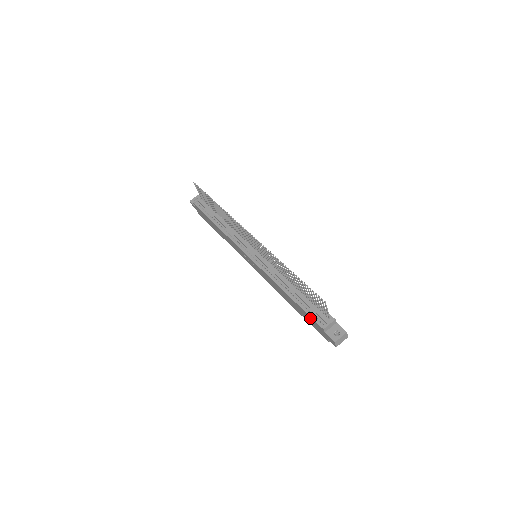
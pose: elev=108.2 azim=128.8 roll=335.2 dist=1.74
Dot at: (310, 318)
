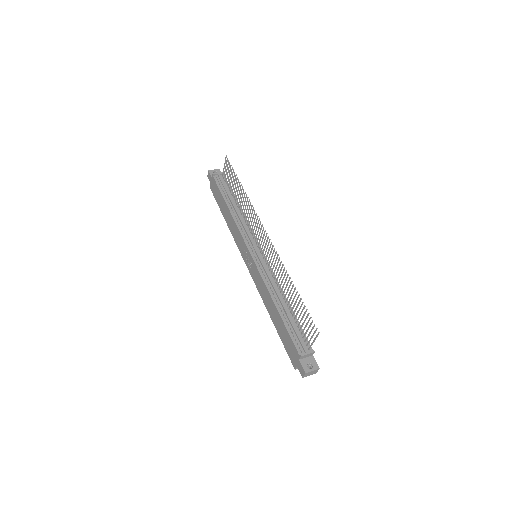
Dot at: (290, 340)
